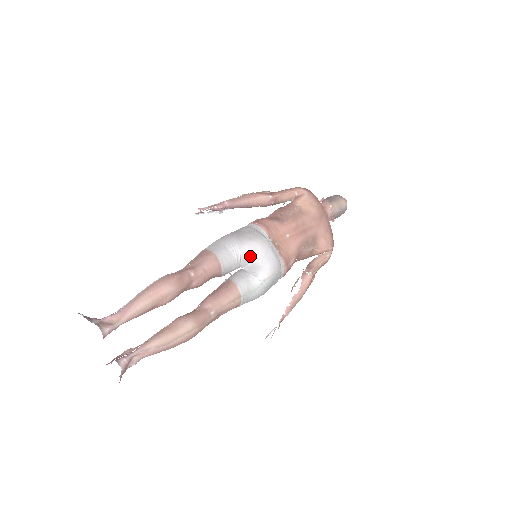
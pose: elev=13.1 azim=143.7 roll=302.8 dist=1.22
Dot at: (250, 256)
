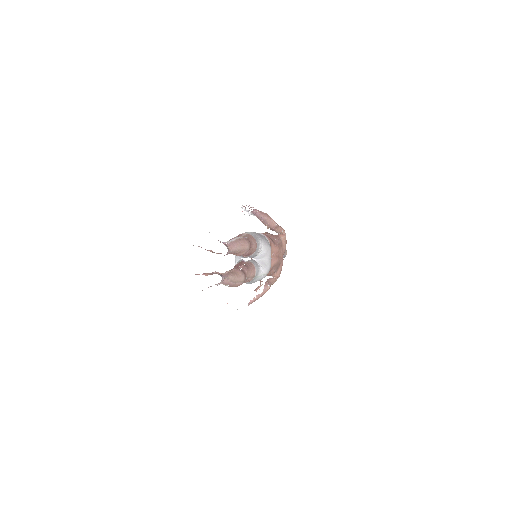
Dot at: (265, 254)
